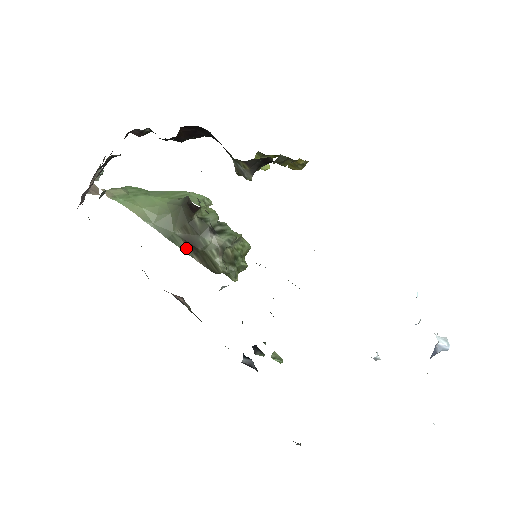
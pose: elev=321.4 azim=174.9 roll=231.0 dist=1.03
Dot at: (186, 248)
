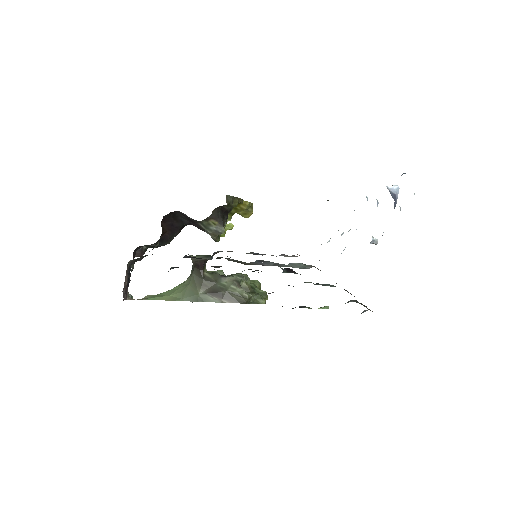
Dot at: (214, 299)
